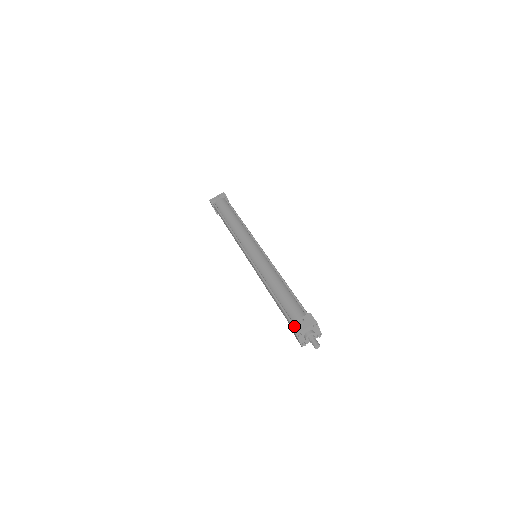
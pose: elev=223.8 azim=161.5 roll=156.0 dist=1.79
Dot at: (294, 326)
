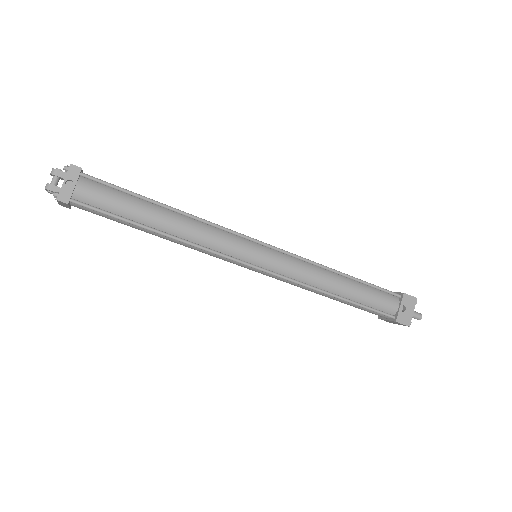
Dot at: (402, 320)
